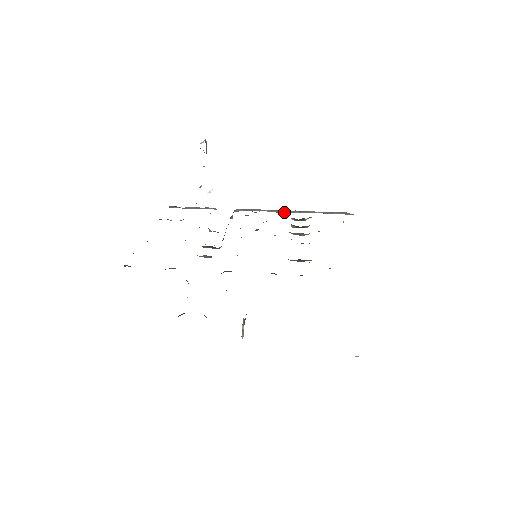
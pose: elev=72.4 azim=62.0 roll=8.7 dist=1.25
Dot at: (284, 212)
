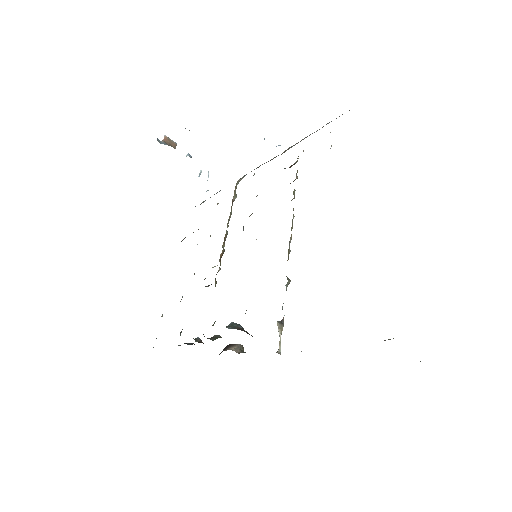
Dot at: occluded
